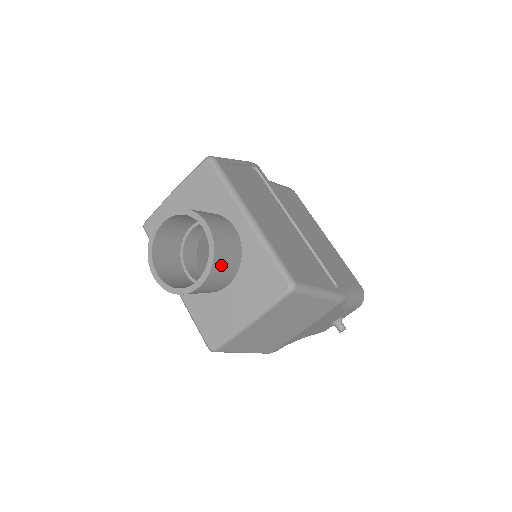
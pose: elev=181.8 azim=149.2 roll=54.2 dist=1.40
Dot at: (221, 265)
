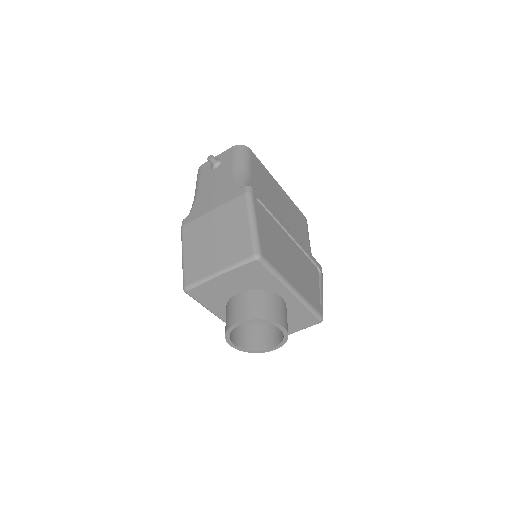
Dot at: occluded
